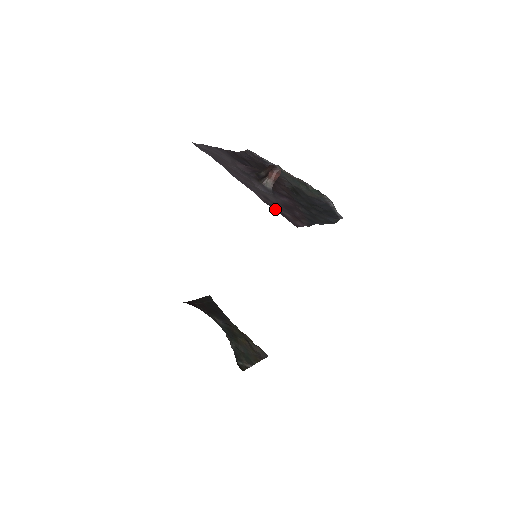
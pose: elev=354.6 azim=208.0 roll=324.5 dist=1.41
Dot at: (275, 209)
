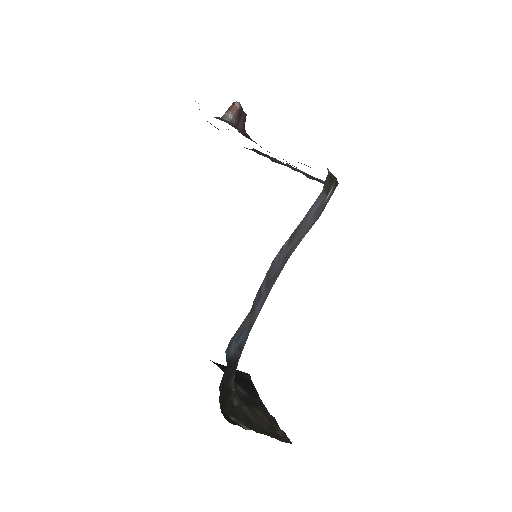
Dot at: occluded
